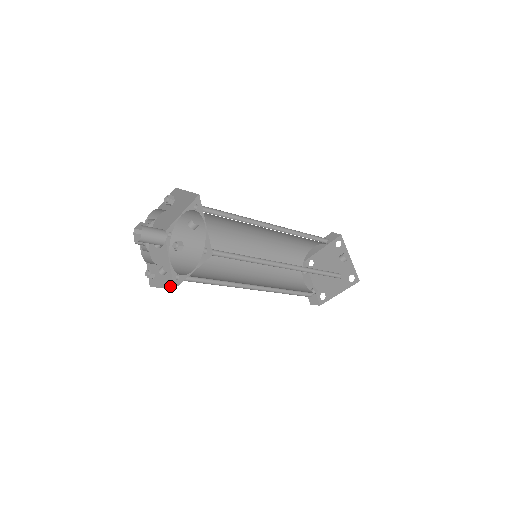
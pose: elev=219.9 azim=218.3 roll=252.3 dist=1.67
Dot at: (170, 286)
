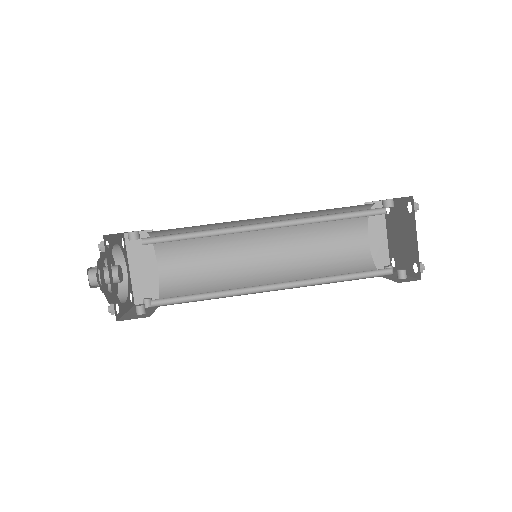
Dot at: occluded
